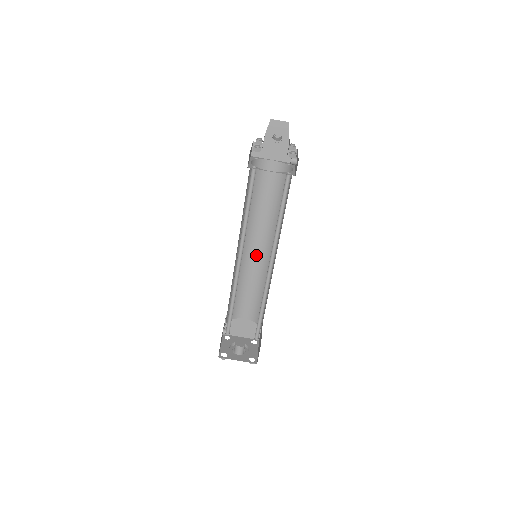
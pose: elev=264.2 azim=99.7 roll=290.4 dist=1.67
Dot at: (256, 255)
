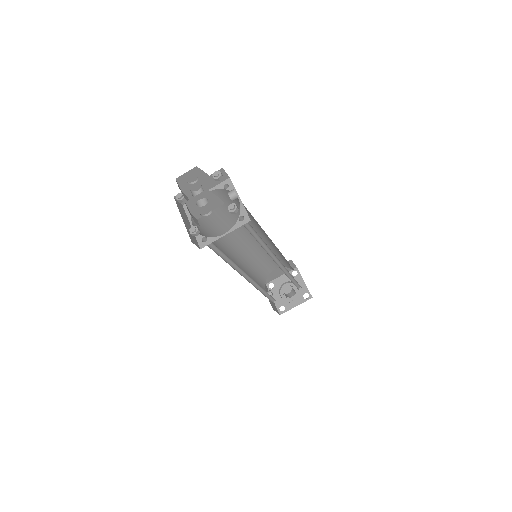
Dot at: (251, 242)
